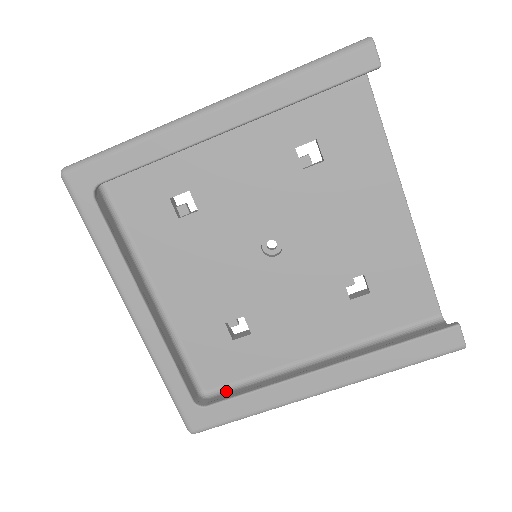
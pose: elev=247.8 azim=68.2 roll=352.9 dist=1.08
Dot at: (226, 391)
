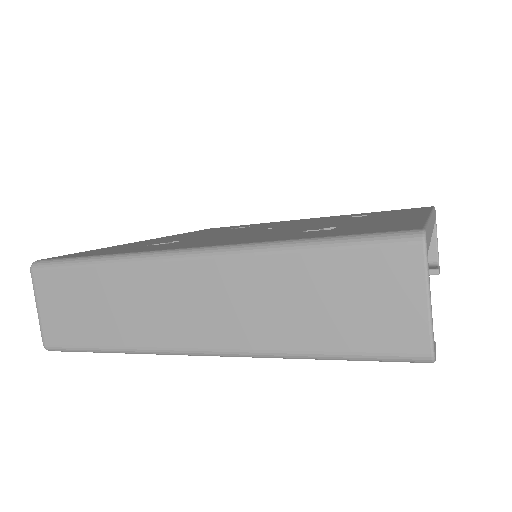
Dot at: occluded
